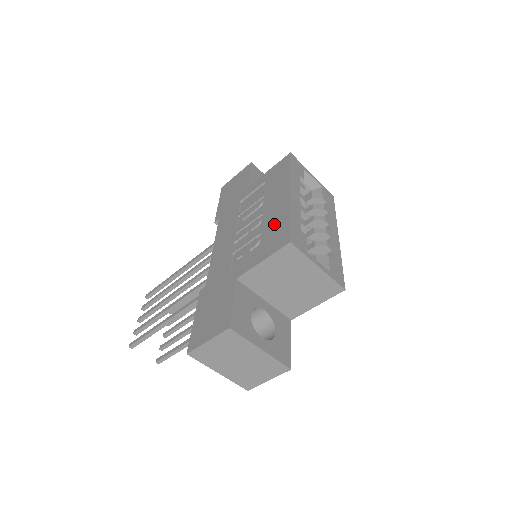
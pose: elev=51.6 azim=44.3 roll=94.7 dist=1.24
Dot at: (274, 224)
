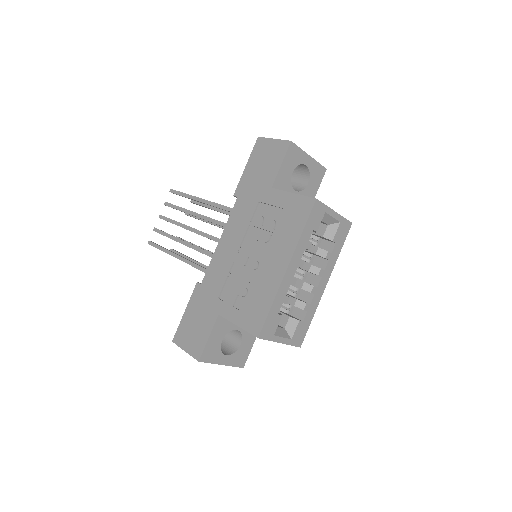
Dot at: (260, 294)
